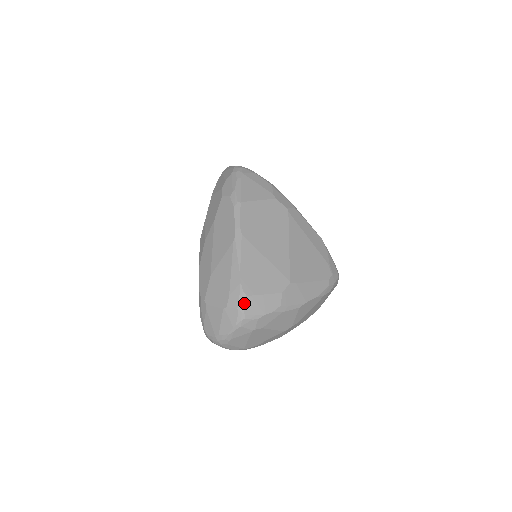
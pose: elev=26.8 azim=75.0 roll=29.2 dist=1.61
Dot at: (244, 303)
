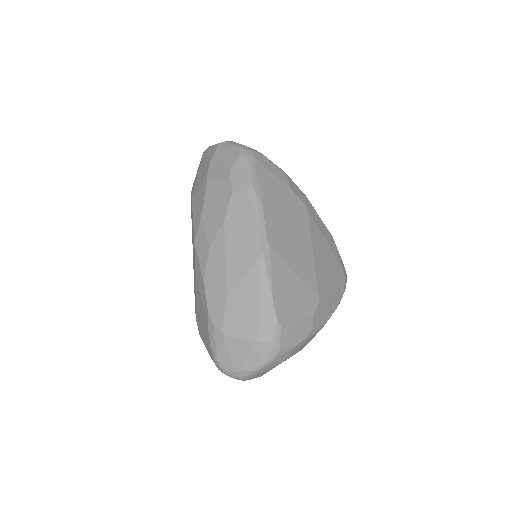
Dot at: (279, 335)
